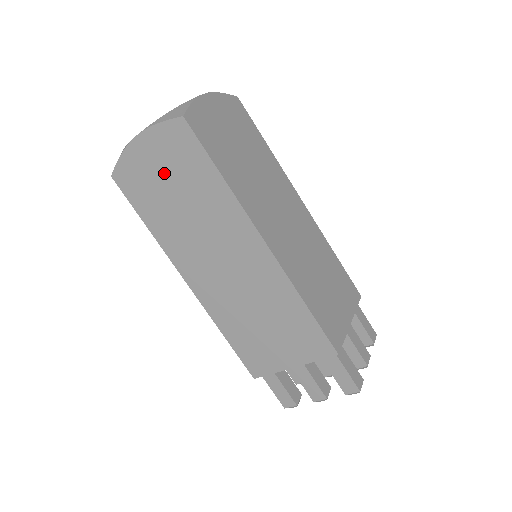
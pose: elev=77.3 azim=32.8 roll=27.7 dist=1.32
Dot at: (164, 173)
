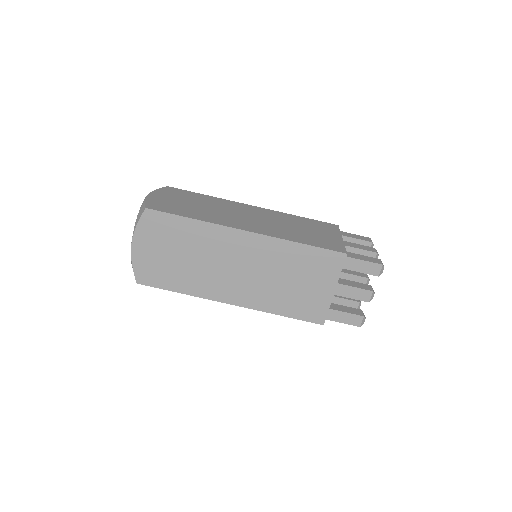
Dot at: (162, 250)
